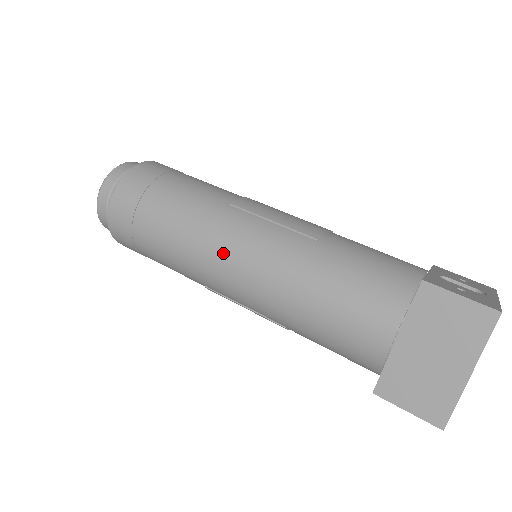
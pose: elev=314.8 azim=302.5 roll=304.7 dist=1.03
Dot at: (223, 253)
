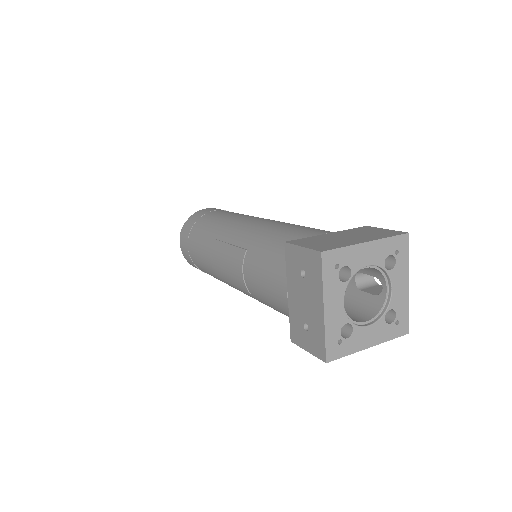
Dot at: (251, 217)
